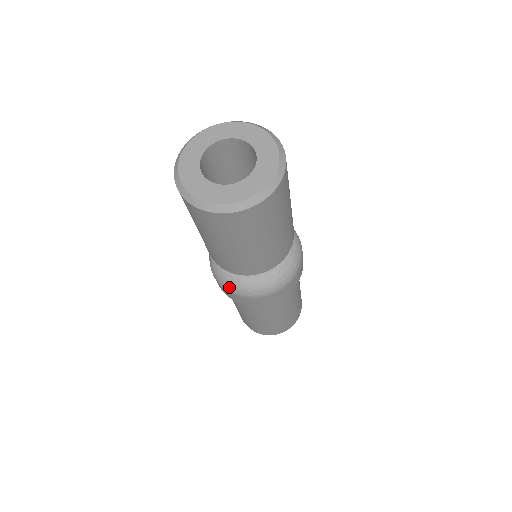
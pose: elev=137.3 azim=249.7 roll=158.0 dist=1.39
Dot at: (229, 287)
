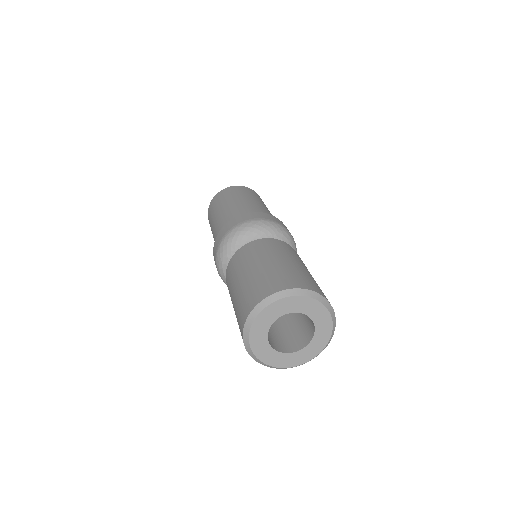
Dot at: occluded
